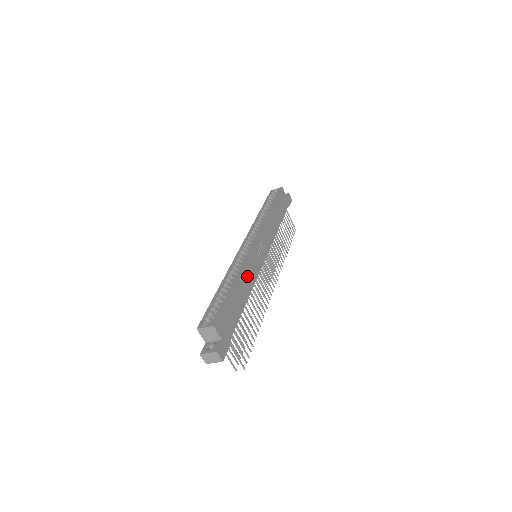
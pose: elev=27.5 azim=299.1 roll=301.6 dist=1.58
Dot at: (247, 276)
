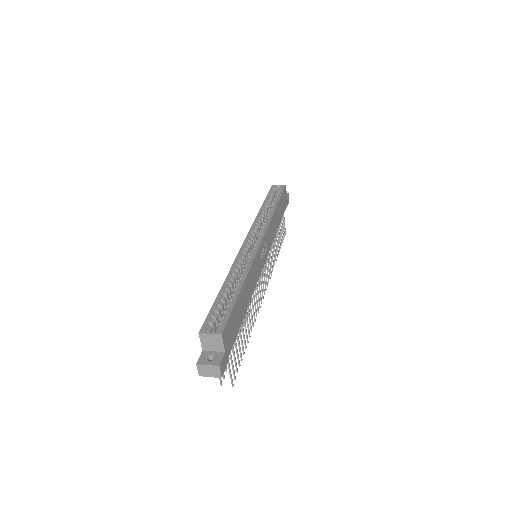
Dot at: (251, 279)
